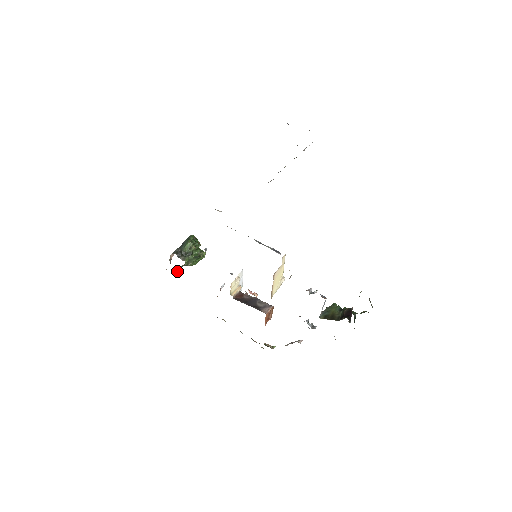
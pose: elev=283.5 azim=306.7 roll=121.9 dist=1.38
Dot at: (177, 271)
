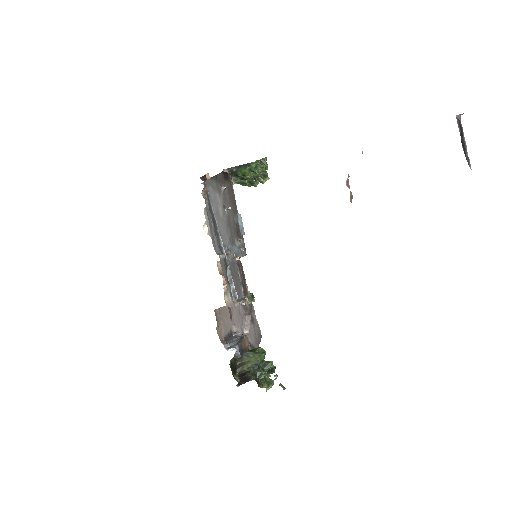
Dot at: occluded
